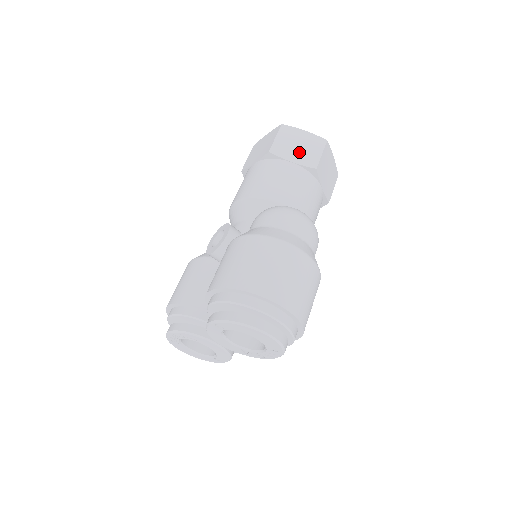
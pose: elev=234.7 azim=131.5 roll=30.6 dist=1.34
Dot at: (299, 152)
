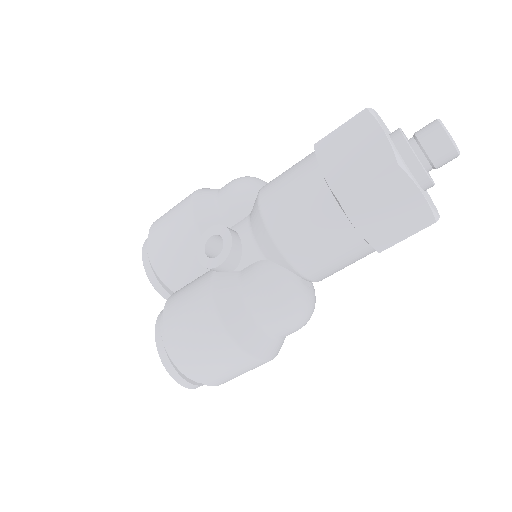
Dot at: (380, 221)
